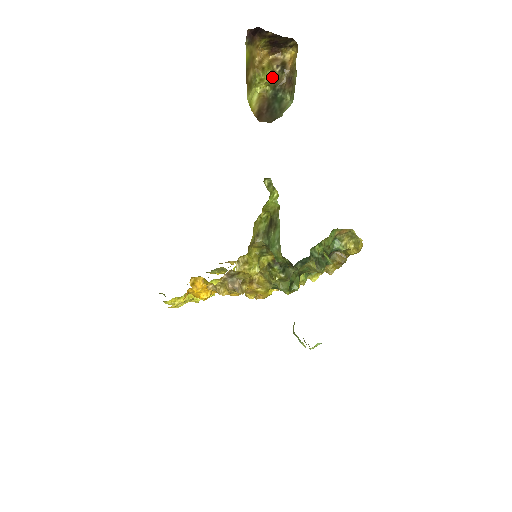
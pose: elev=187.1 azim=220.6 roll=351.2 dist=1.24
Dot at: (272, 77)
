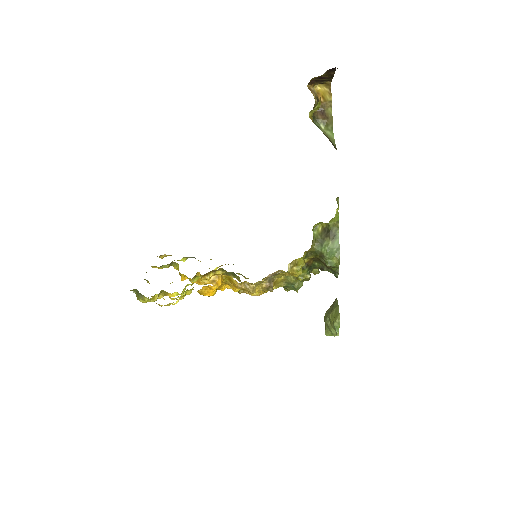
Dot at: (314, 105)
